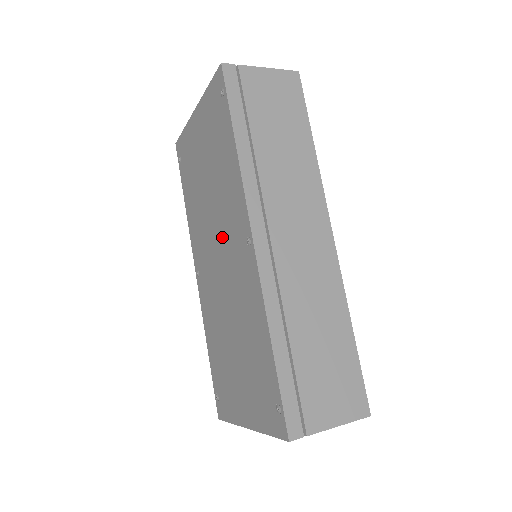
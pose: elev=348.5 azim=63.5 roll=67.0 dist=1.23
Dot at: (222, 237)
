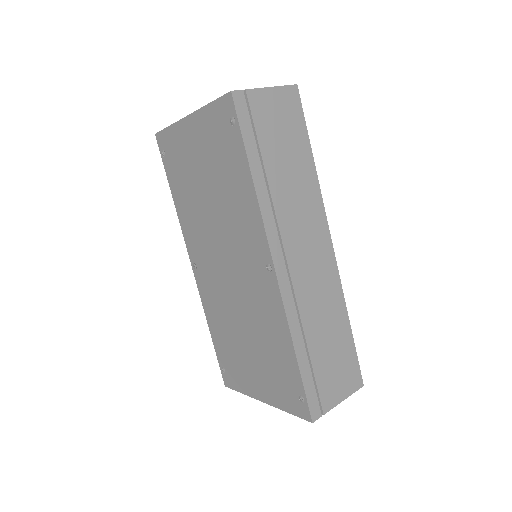
Dot at: (231, 250)
